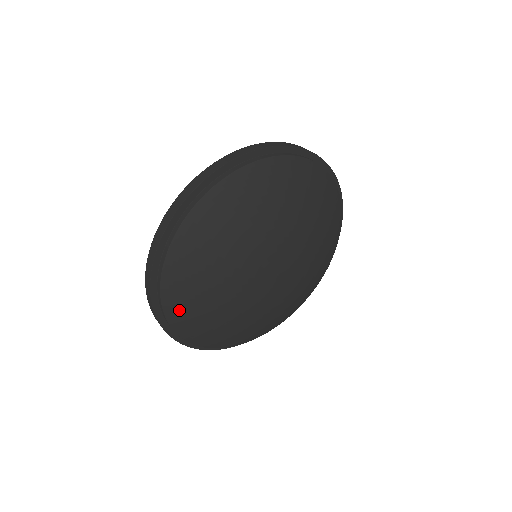
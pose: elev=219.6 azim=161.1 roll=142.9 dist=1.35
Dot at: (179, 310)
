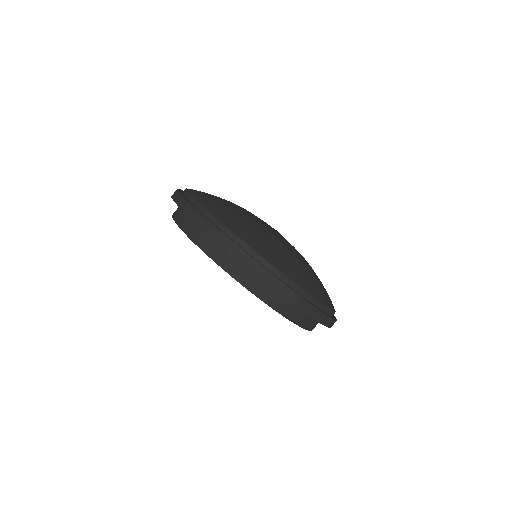
Dot at: (246, 234)
